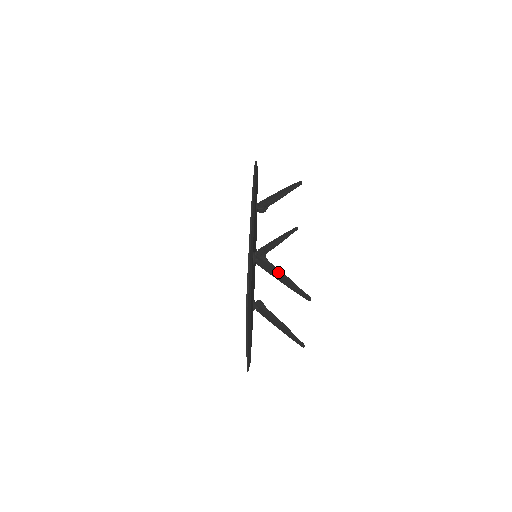
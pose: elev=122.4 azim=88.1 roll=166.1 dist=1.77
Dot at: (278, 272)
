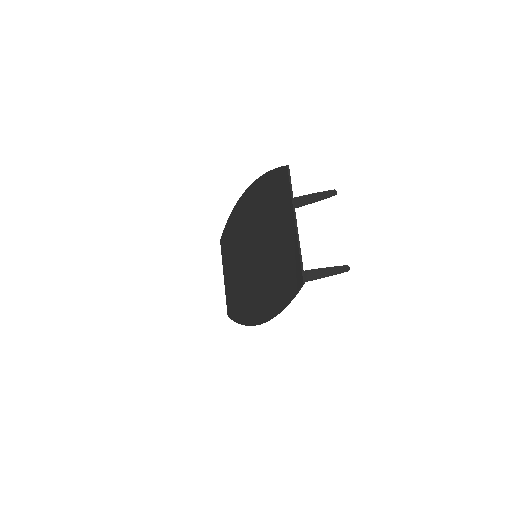
Dot at: (294, 197)
